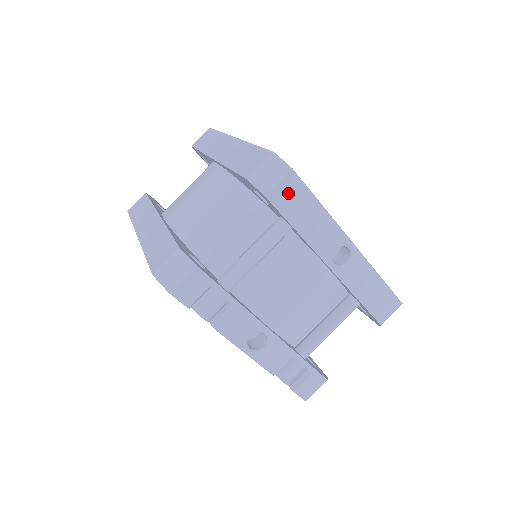
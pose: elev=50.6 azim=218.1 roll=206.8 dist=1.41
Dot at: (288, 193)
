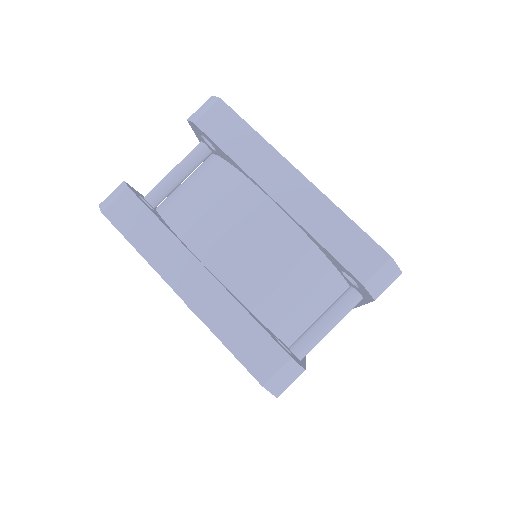
Dot at: occluded
